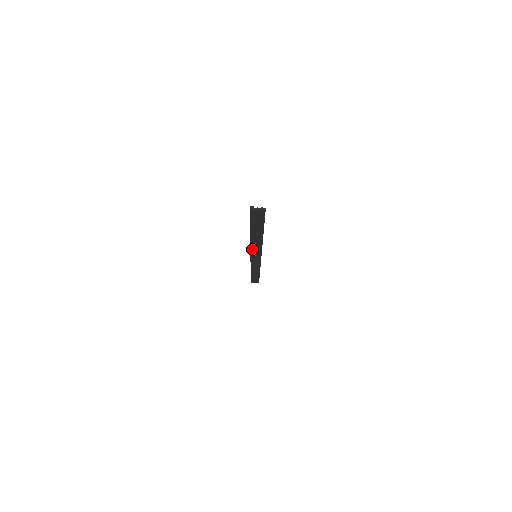
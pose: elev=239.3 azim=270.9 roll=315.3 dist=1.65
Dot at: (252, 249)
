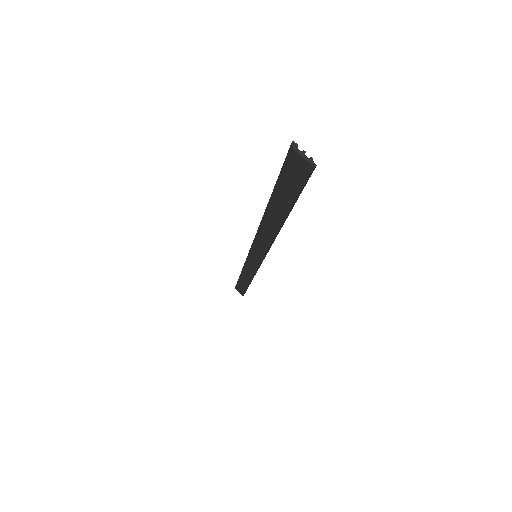
Dot at: (256, 240)
